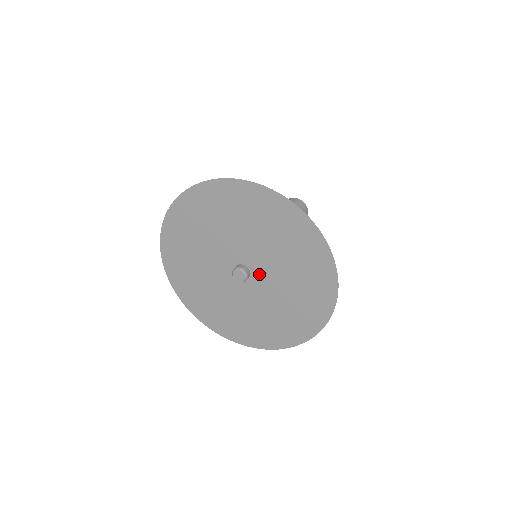
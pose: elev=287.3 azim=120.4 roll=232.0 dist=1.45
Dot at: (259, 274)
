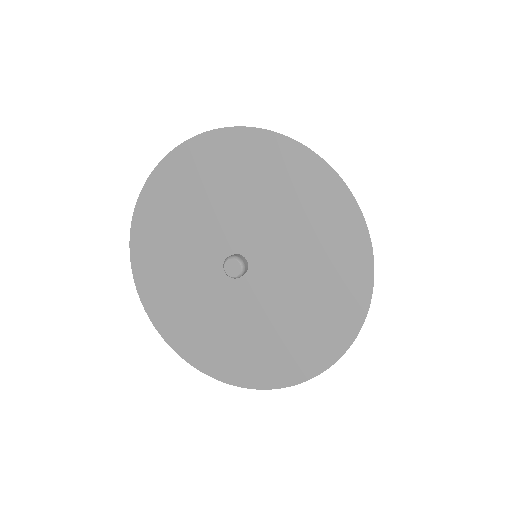
Dot at: (260, 261)
